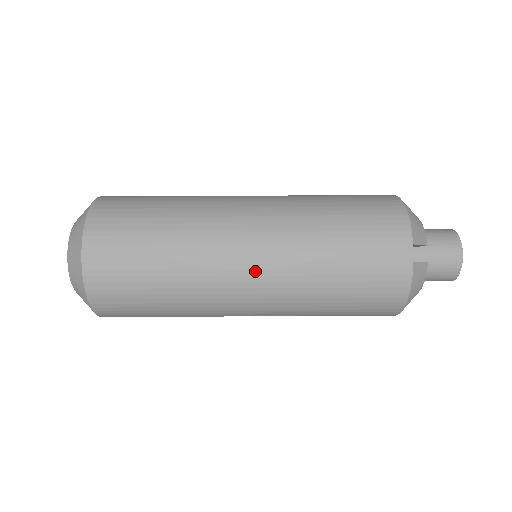
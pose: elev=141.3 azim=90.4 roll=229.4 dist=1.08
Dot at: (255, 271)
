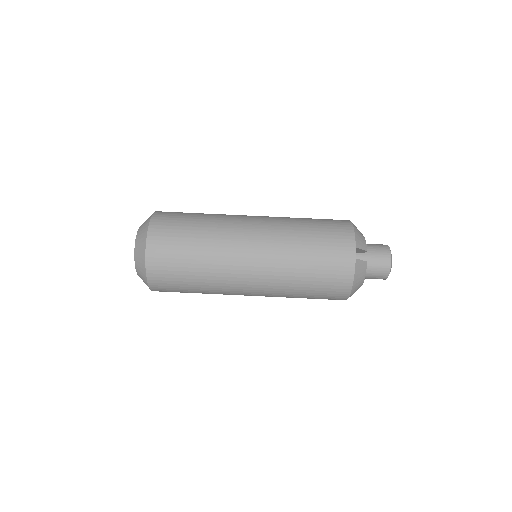
Dot at: (255, 259)
